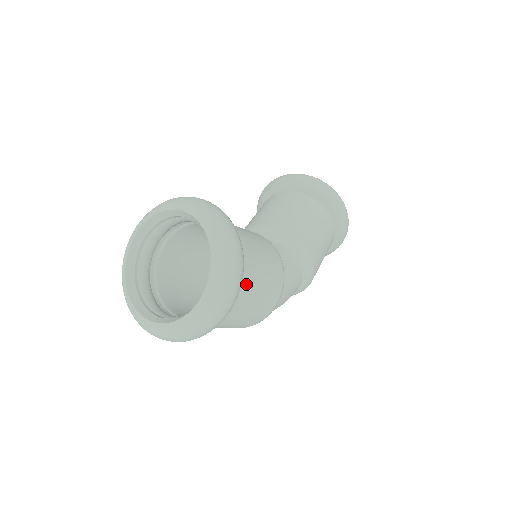
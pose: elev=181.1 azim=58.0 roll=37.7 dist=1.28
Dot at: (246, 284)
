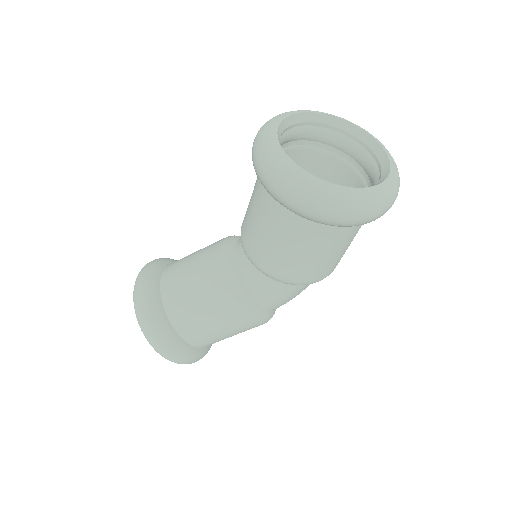
Dot at: (205, 343)
